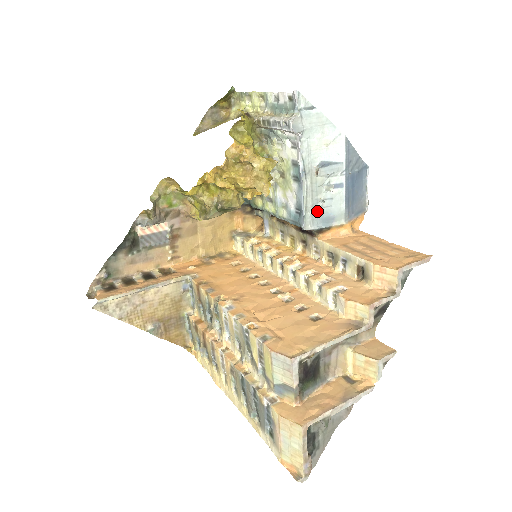
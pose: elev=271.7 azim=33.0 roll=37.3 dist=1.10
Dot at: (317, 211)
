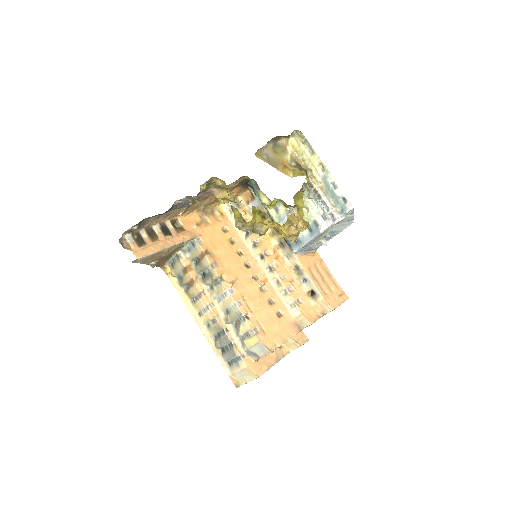
Dot at: (307, 247)
